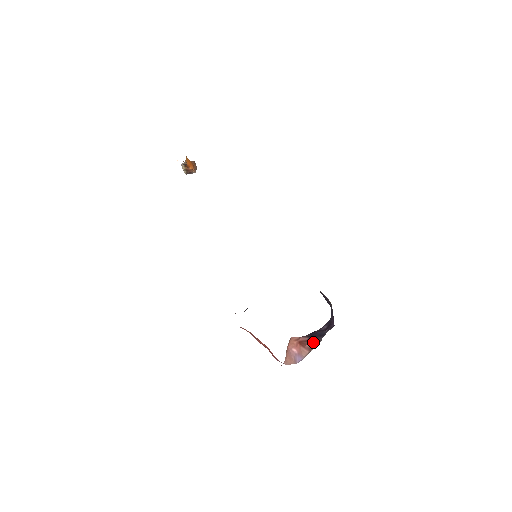
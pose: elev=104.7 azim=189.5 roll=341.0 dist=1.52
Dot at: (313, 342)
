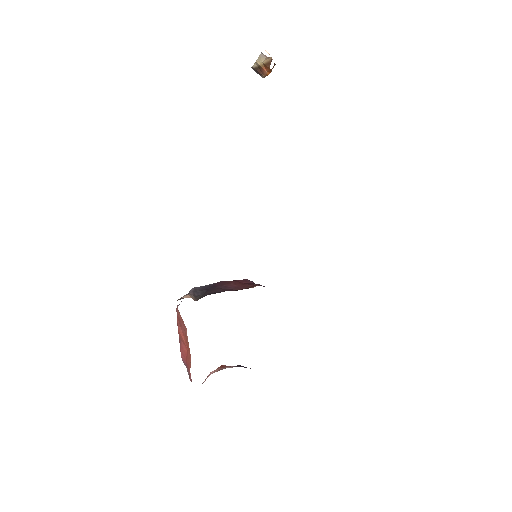
Dot at: occluded
